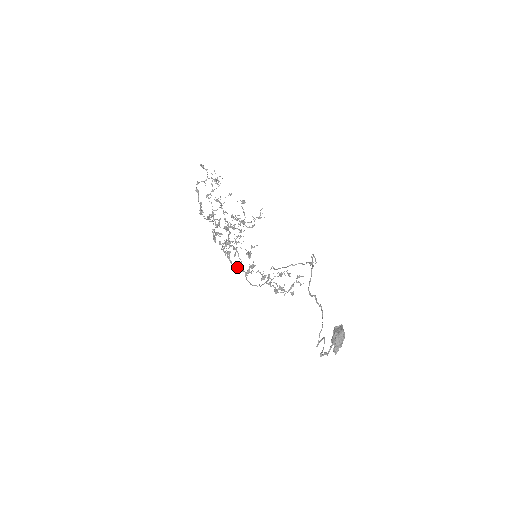
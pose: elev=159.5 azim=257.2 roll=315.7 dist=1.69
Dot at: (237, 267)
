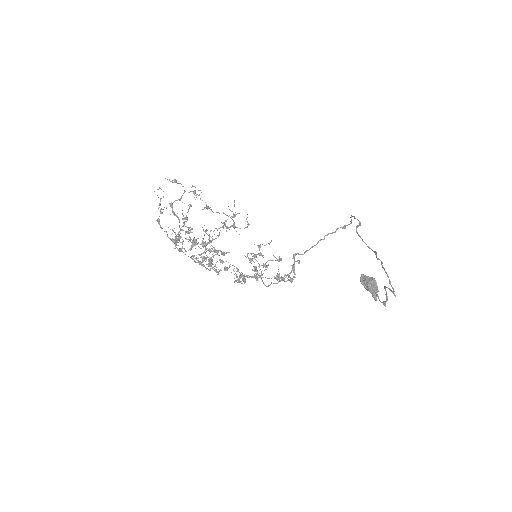
Dot at: occluded
